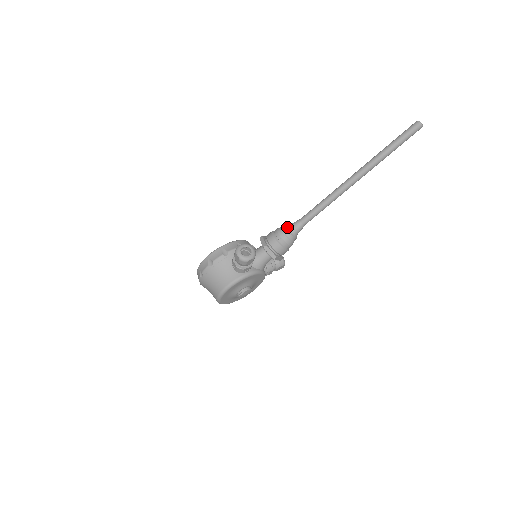
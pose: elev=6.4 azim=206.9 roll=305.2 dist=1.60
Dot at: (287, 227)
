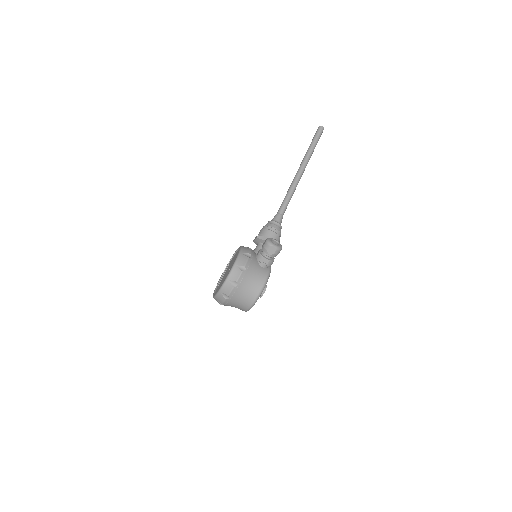
Dot at: (274, 221)
